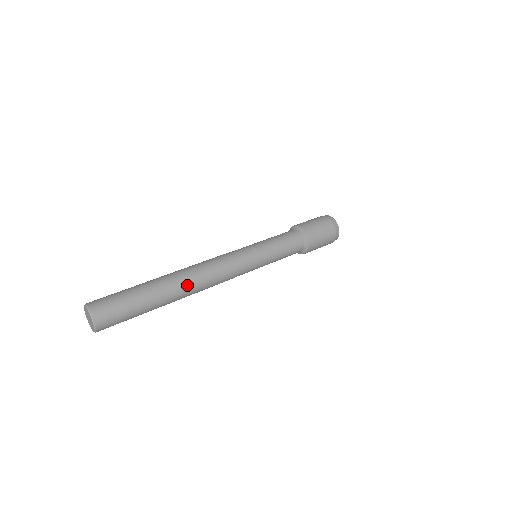
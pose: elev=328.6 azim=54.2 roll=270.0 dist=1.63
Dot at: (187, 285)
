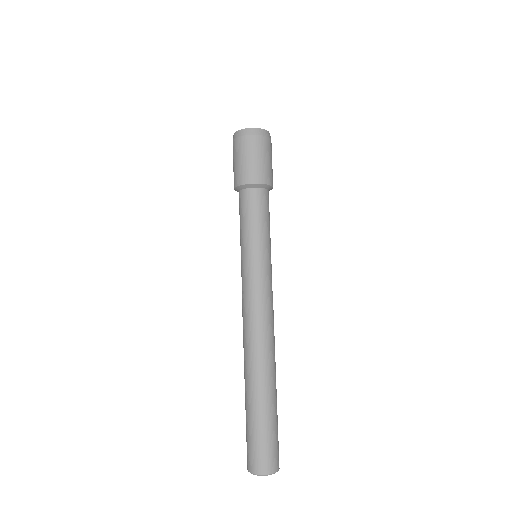
Dot at: (266, 362)
